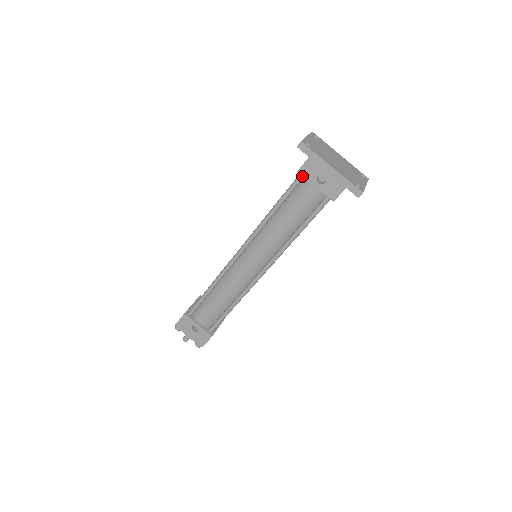
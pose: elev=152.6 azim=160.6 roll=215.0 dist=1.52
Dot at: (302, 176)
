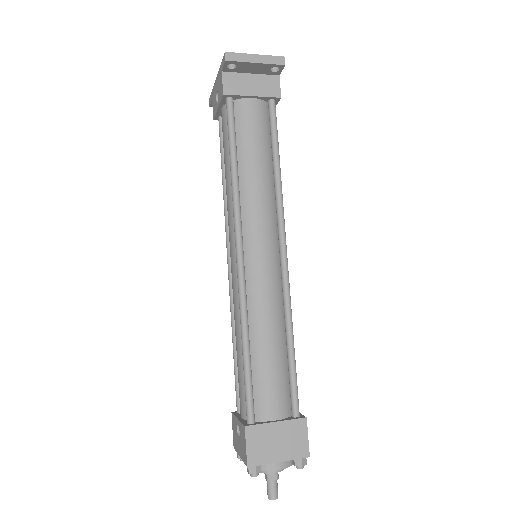
Dot at: (219, 119)
